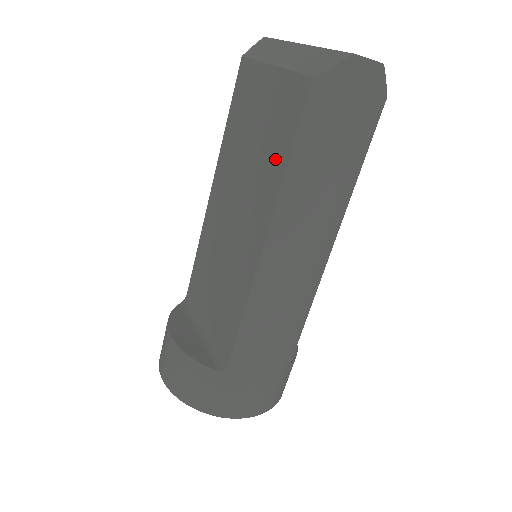
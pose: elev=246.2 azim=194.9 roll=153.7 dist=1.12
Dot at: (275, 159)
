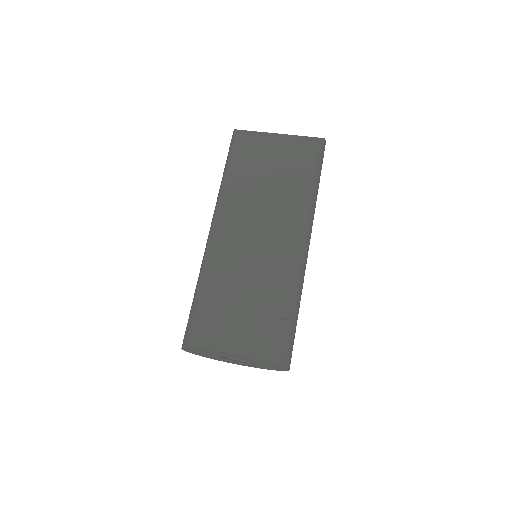
Dot at: (298, 180)
